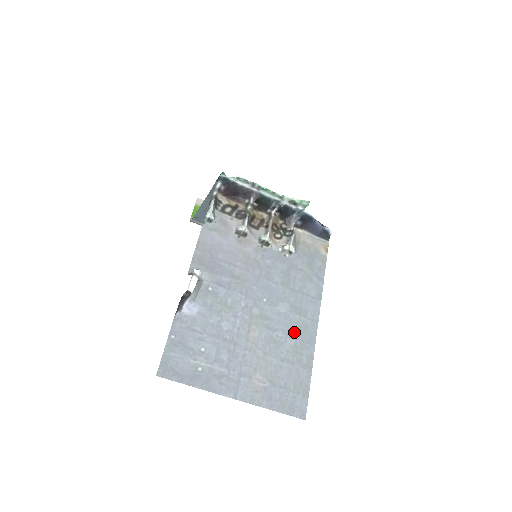
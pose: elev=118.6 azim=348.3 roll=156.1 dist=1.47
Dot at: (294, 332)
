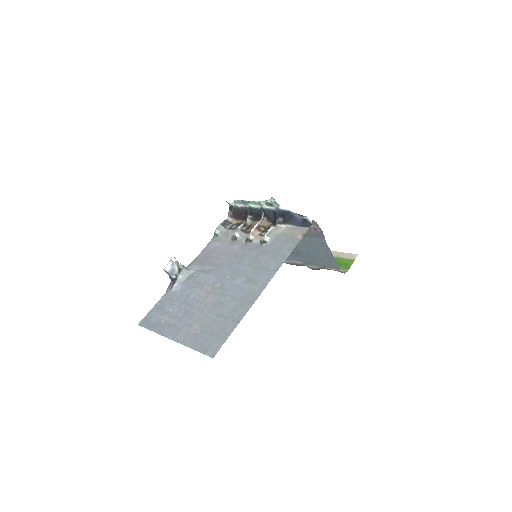
Dot at: (240, 296)
